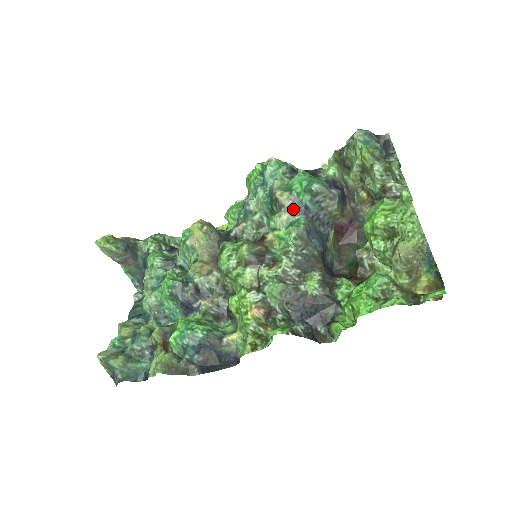
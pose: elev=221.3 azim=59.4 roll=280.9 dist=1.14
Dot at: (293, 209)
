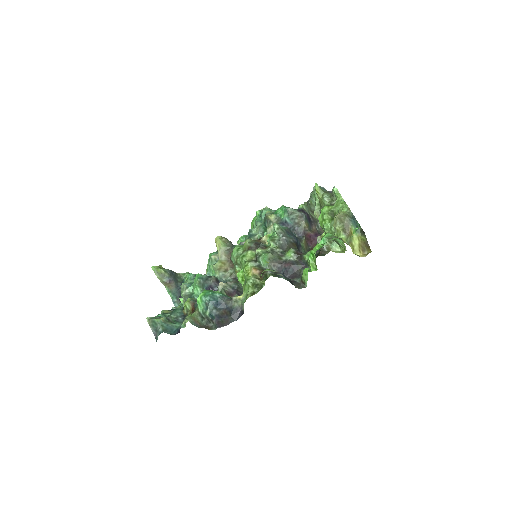
Dot at: occluded
